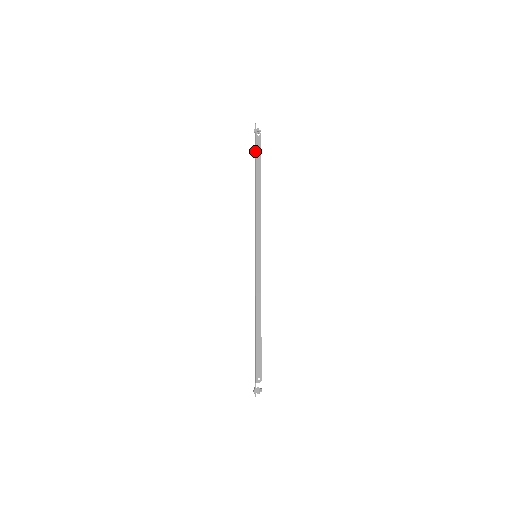
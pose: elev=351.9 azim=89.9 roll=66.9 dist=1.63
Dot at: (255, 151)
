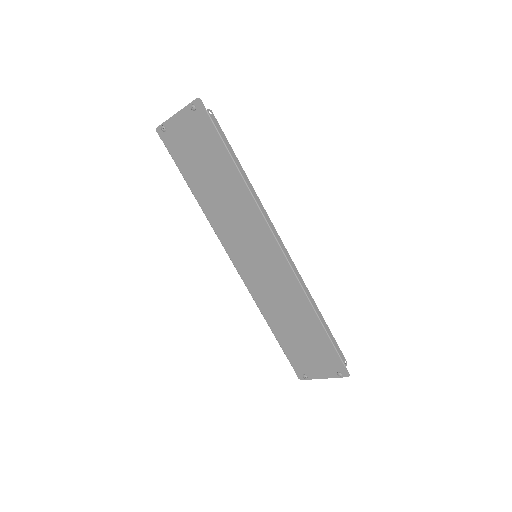
Dot at: (220, 136)
